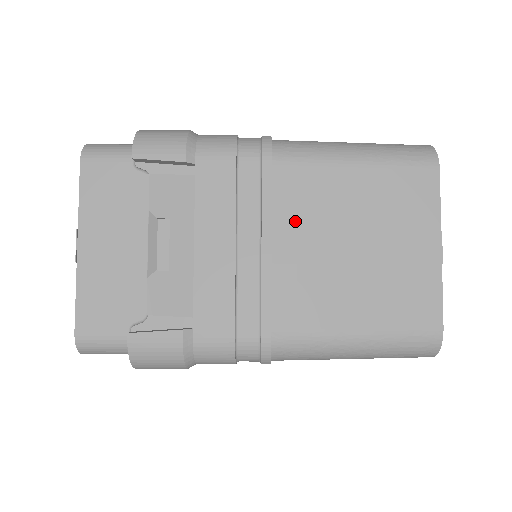
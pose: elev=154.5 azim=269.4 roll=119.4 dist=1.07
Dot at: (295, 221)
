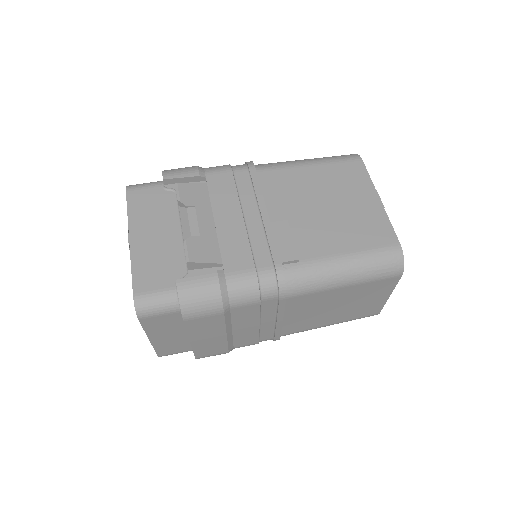
Dot at: (279, 199)
